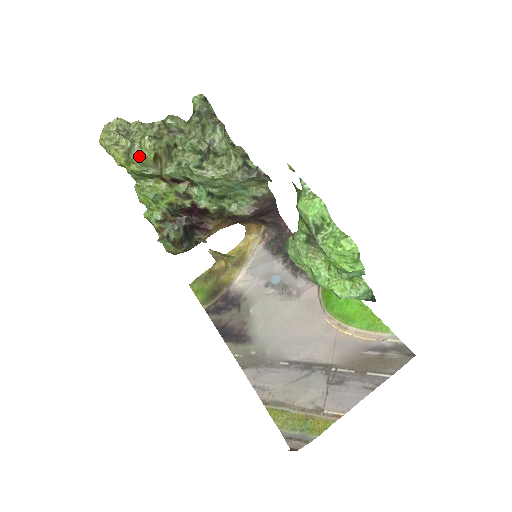
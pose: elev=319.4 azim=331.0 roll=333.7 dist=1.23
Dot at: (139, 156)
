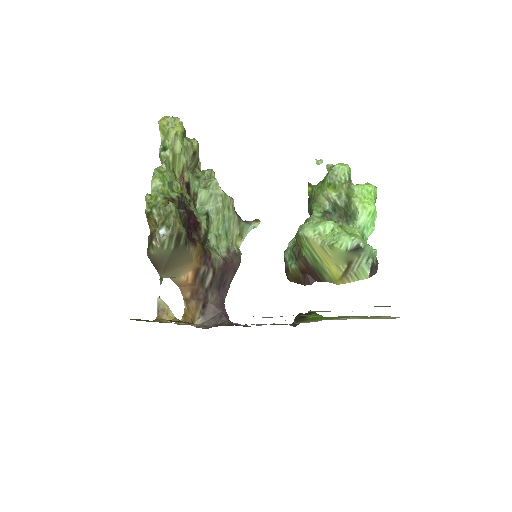
Dot at: (188, 141)
